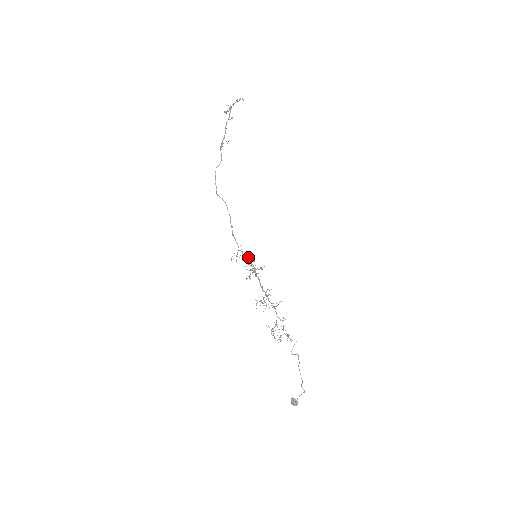
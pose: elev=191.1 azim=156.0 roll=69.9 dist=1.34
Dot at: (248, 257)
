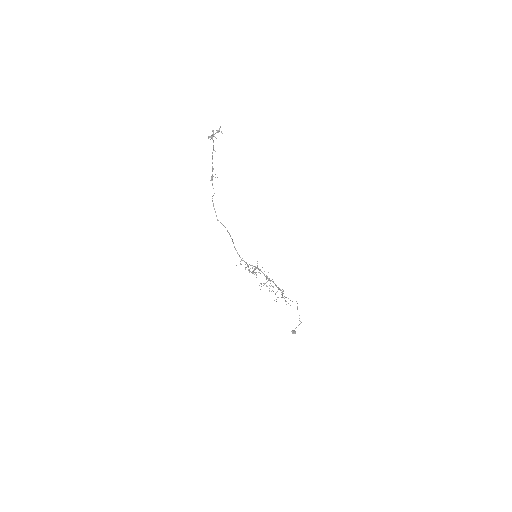
Dot at: (248, 270)
